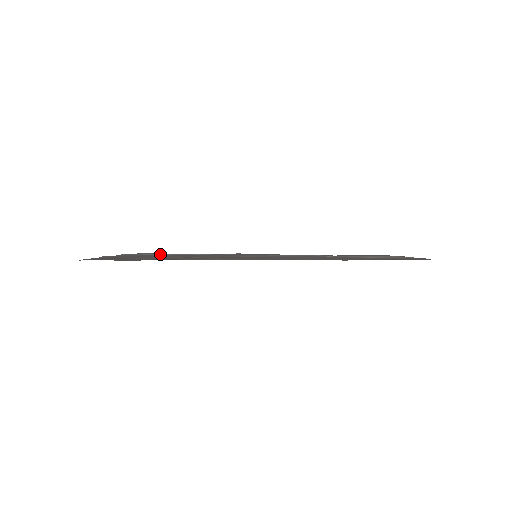
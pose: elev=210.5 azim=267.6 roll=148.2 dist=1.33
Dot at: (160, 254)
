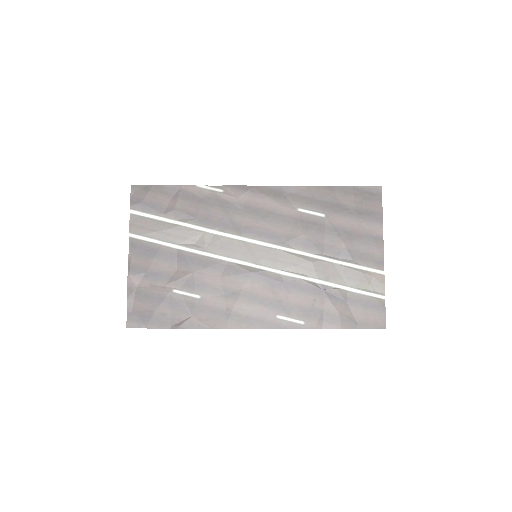
Dot at: (166, 237)
